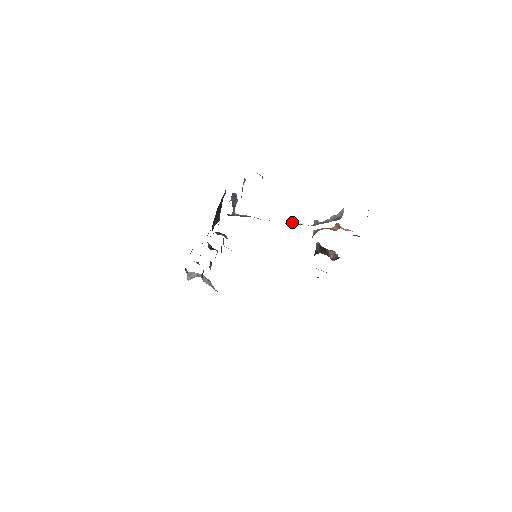
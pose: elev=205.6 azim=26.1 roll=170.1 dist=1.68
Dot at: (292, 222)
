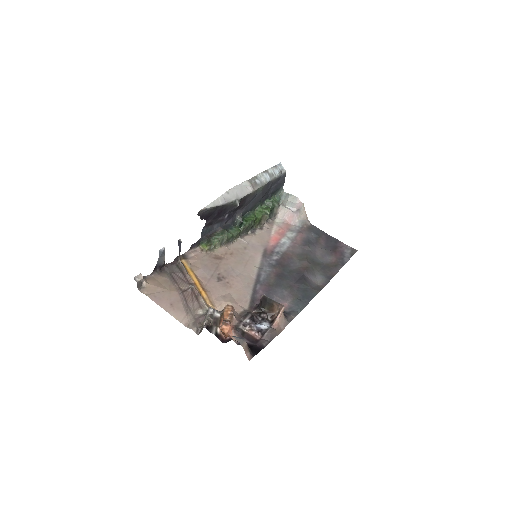
Dot at: (200, 296)
